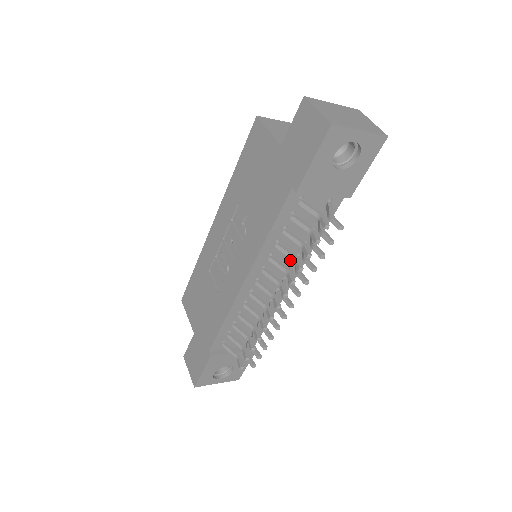
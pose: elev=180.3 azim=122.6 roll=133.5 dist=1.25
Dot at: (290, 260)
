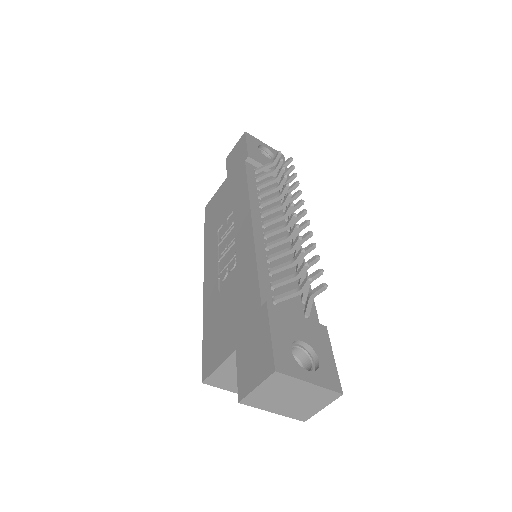
Dot at: (282, 220)
